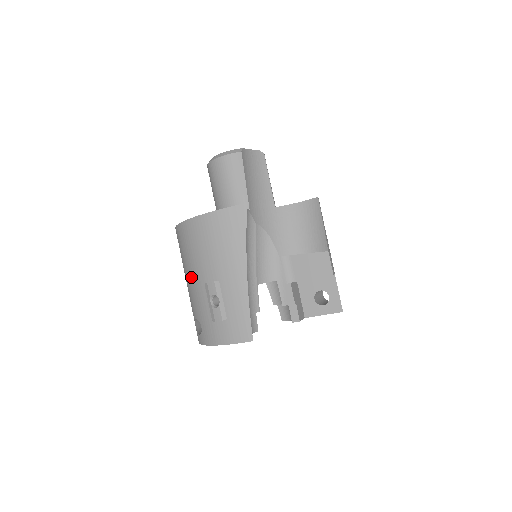
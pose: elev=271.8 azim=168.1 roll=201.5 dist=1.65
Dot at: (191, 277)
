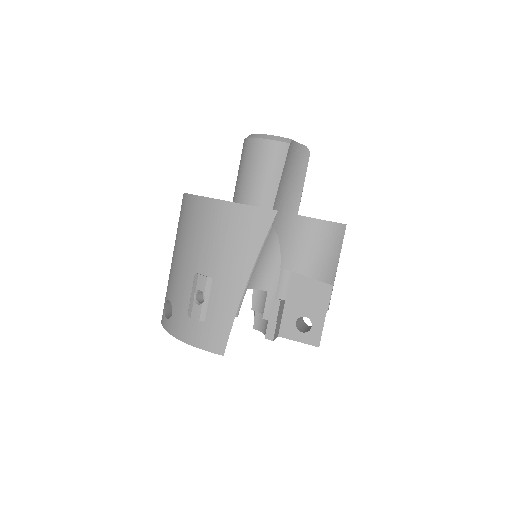
Dot at: (182, 257)
